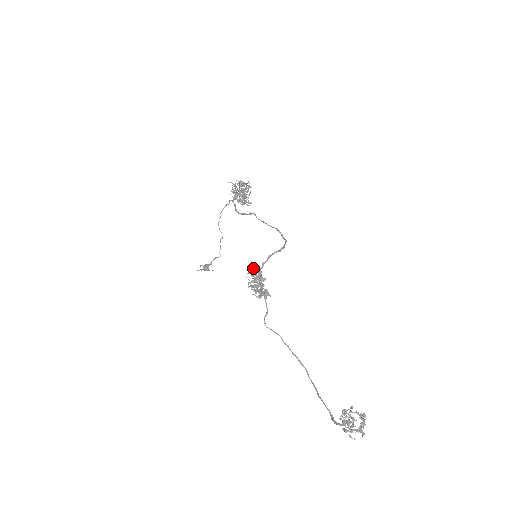
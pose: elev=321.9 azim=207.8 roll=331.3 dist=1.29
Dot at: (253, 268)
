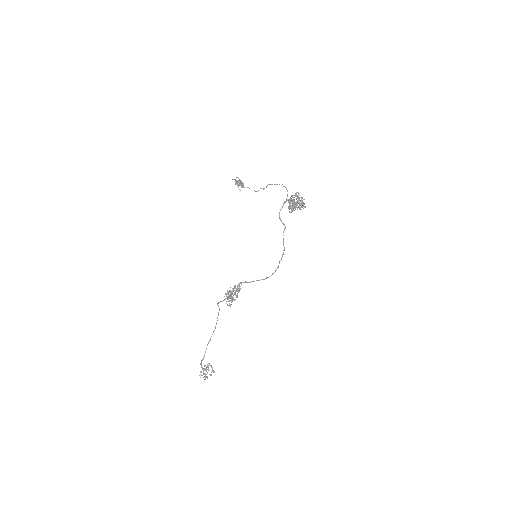
Dot at: (239, 286)
